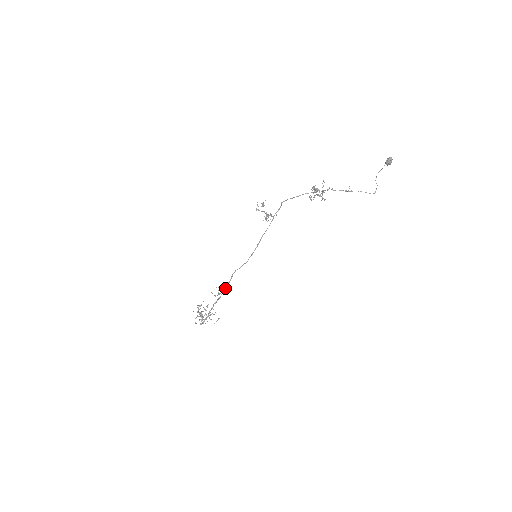
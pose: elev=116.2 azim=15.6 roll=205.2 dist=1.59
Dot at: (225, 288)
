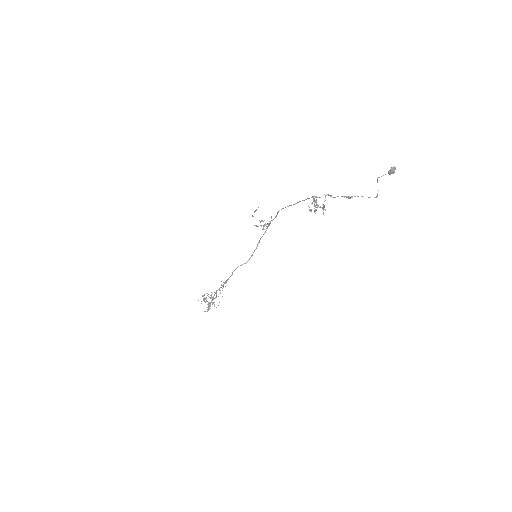
Dot at: (227, 280)
